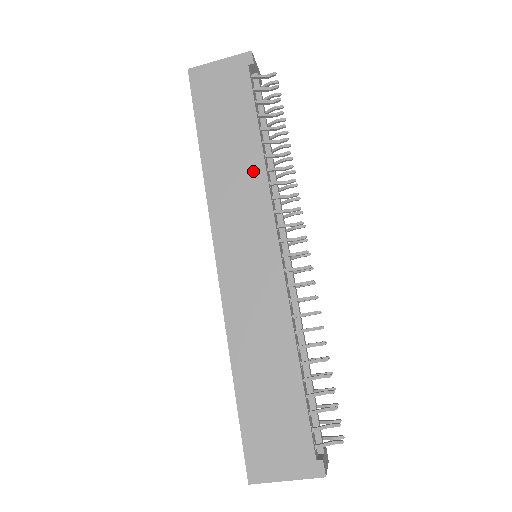
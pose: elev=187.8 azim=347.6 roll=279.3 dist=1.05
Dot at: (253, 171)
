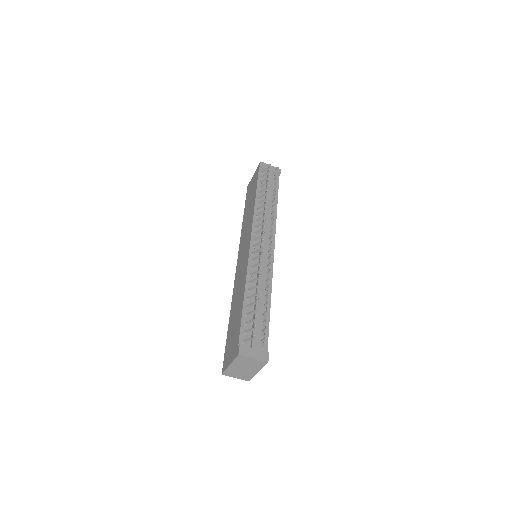
Dot at: (251, 213)
